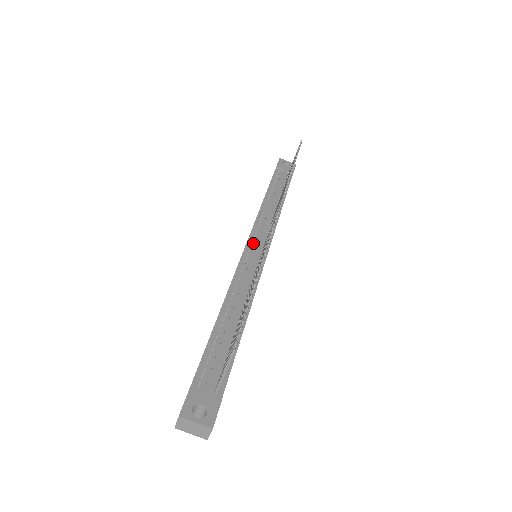
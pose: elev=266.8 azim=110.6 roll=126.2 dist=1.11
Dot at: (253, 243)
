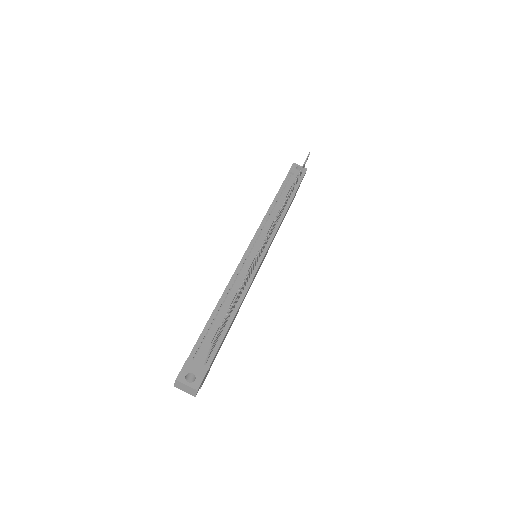
Dot at: (254, 246)
